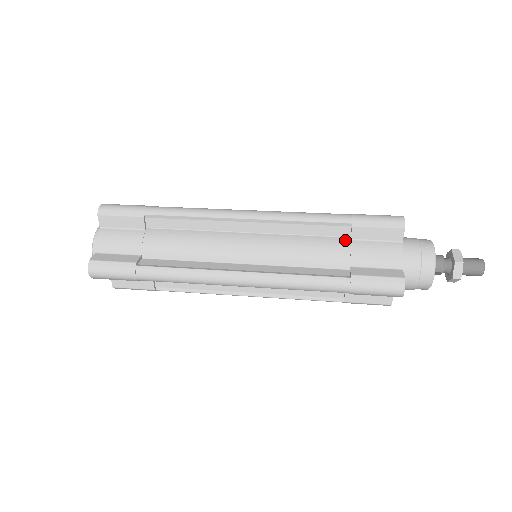
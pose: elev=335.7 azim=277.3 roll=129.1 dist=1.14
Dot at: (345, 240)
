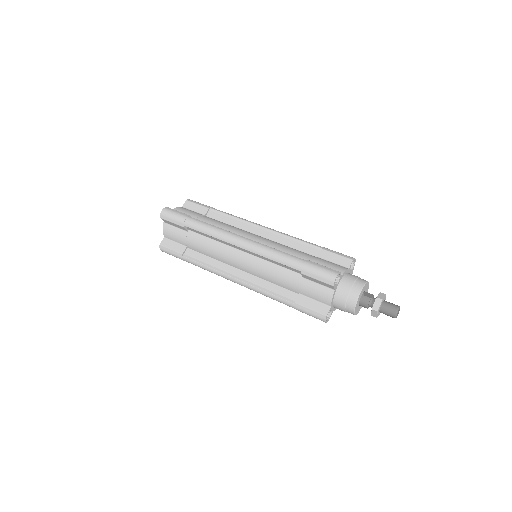
Dot at: (299, 276)
